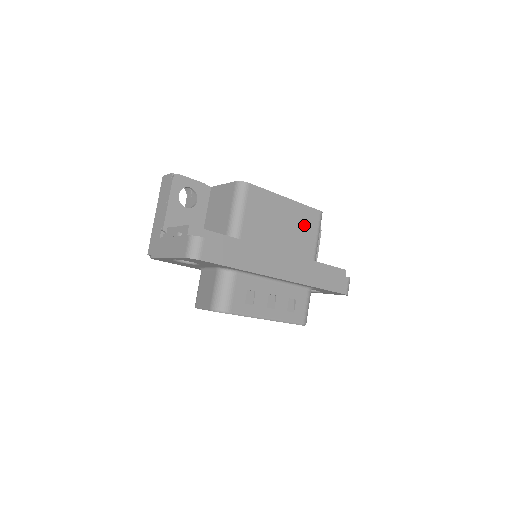
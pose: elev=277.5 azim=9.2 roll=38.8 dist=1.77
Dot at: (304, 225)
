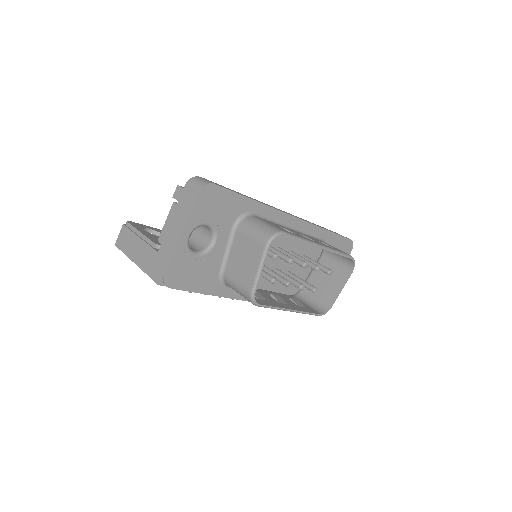
Dot at: occluded
